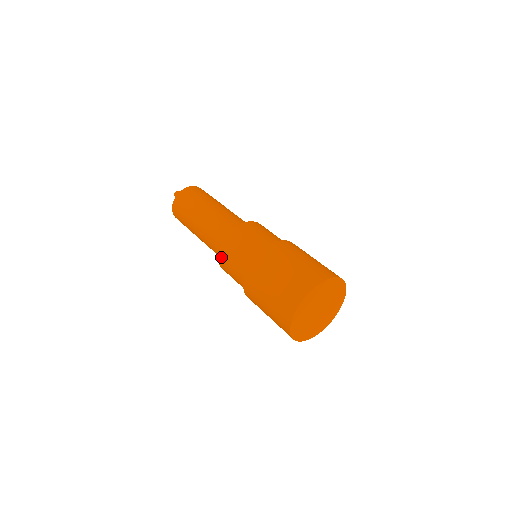
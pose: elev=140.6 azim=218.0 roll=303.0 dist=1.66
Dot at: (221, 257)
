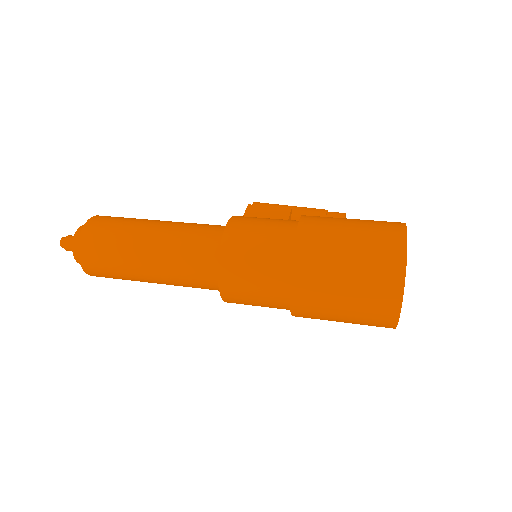
Dot at: (229, 301)
